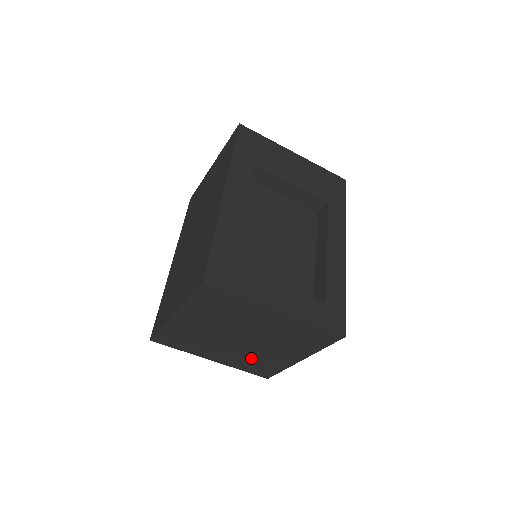
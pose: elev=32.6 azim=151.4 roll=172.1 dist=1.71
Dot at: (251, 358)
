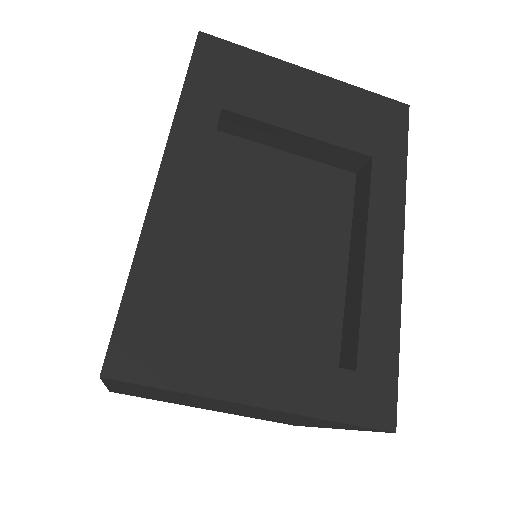
Dot at: (257, 416)
